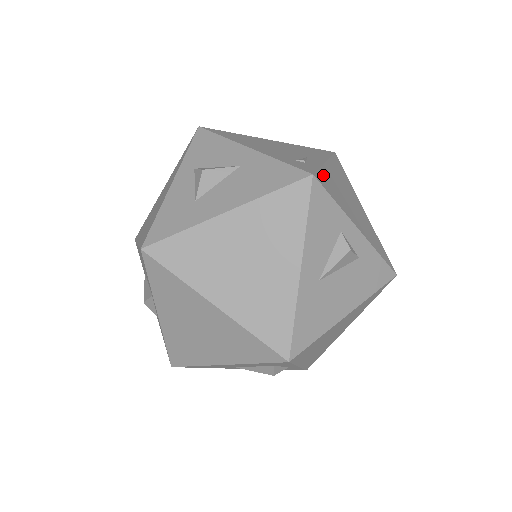
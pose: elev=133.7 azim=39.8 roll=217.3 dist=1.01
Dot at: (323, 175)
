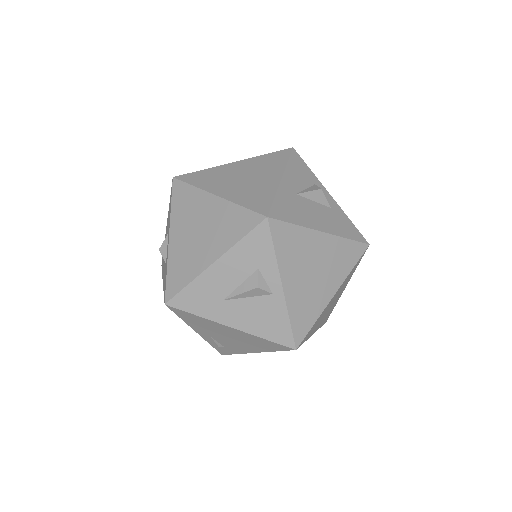
Dot at: occluded
